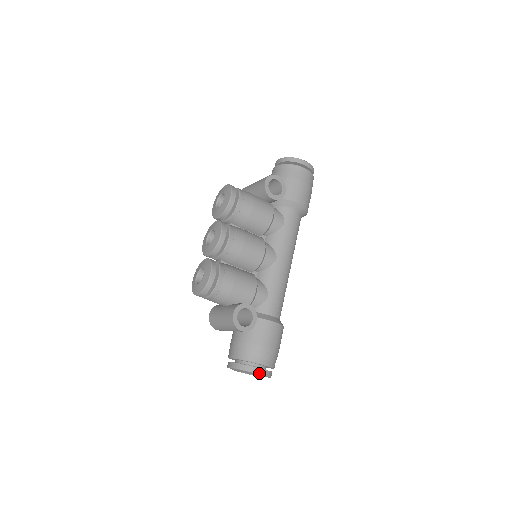
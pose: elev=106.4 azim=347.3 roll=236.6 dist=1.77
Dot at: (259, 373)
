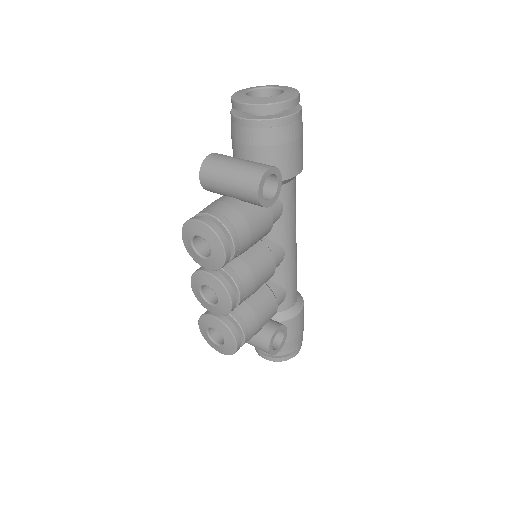
Dot at: occluded
